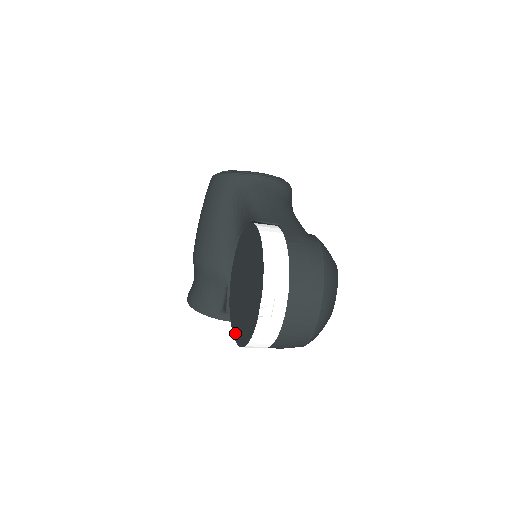
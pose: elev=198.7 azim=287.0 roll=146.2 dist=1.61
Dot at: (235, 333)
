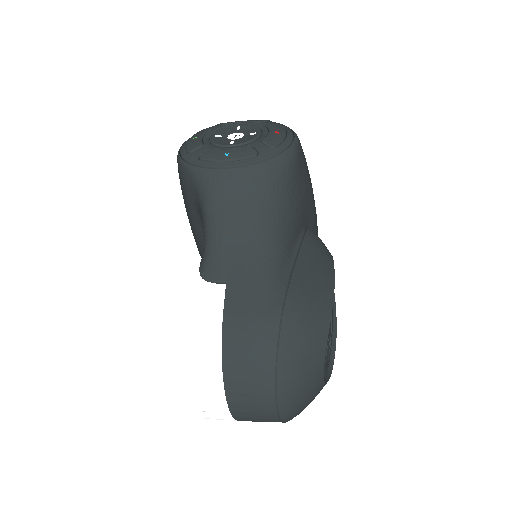
Dot at: occluded
